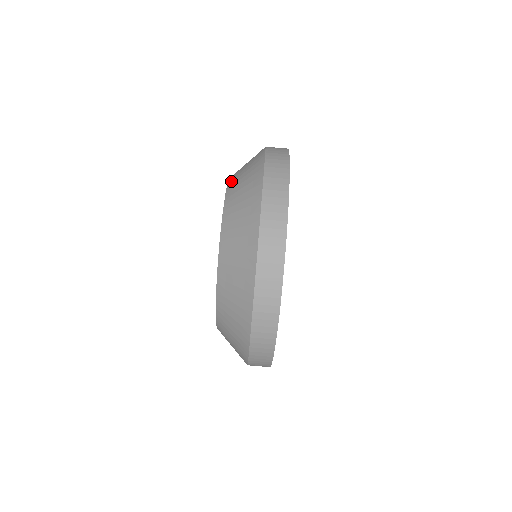
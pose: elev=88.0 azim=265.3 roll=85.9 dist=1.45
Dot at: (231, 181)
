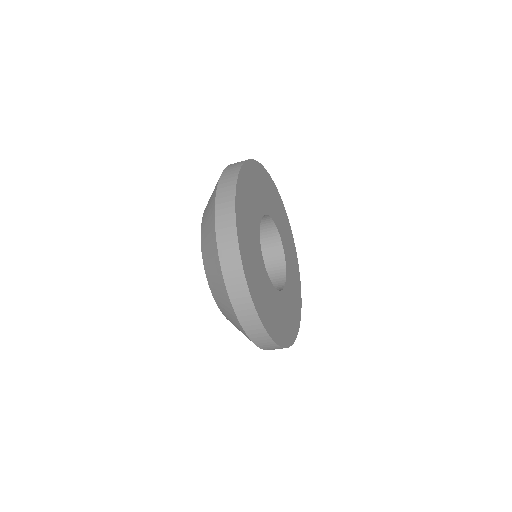
Dot at: (202, 221)
